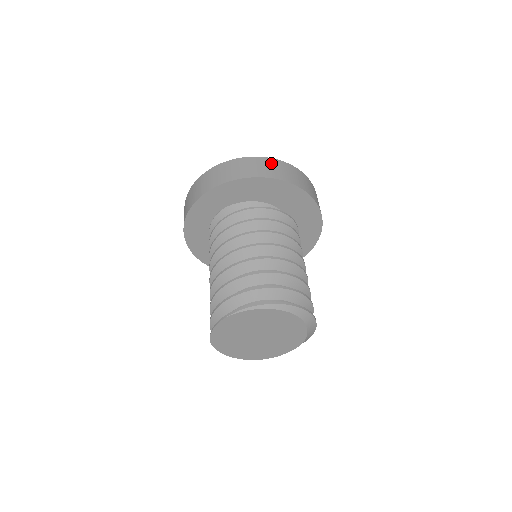
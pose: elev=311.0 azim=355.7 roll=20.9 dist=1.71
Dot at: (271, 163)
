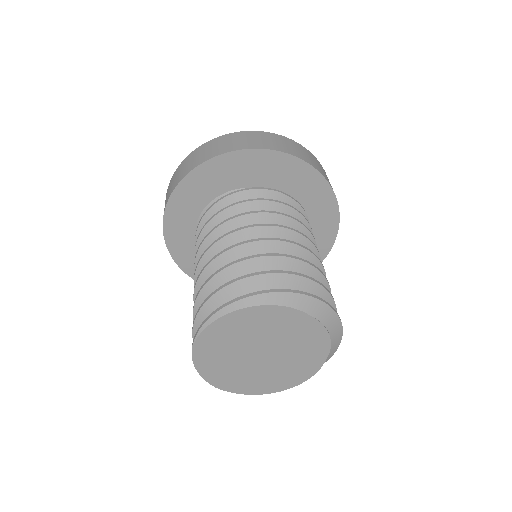
Dot at: (212, 144)
